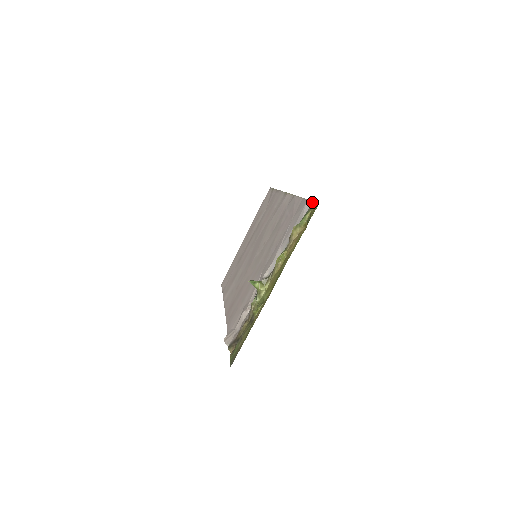
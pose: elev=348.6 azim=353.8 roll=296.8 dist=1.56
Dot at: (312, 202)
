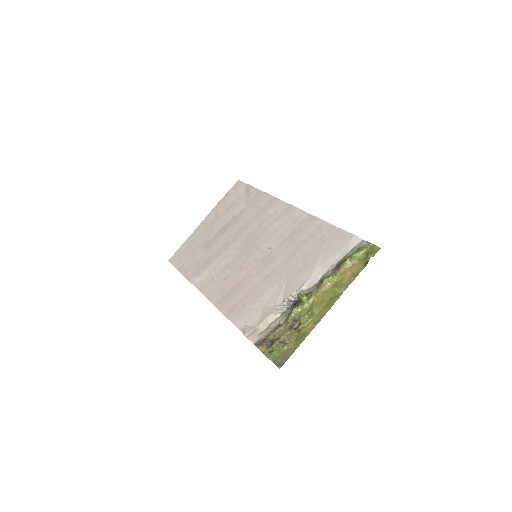
Dot at: (362, 240)
